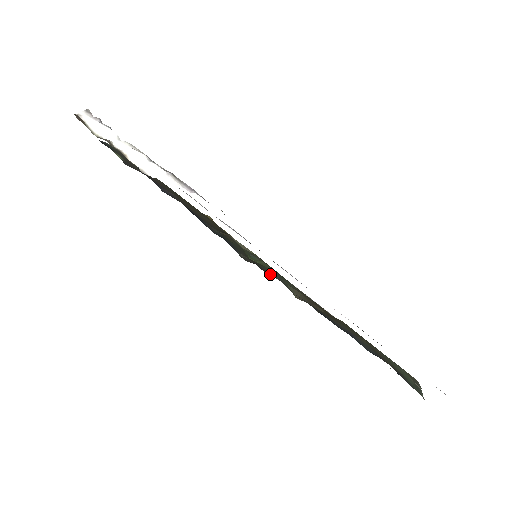
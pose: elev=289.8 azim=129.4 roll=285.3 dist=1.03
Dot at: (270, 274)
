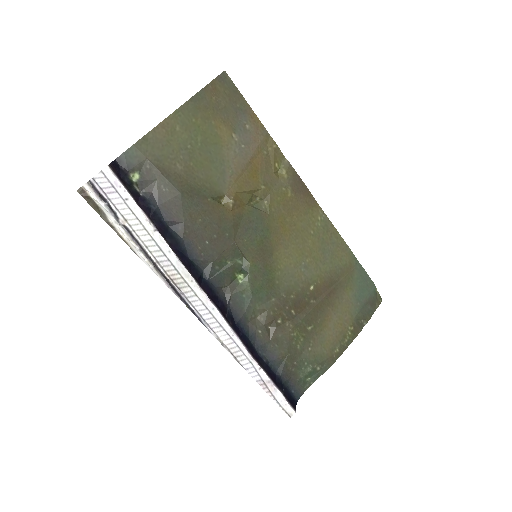
Dot at: (239, 306)
